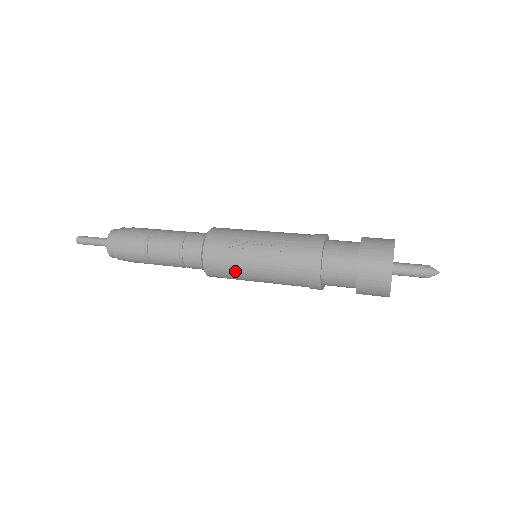
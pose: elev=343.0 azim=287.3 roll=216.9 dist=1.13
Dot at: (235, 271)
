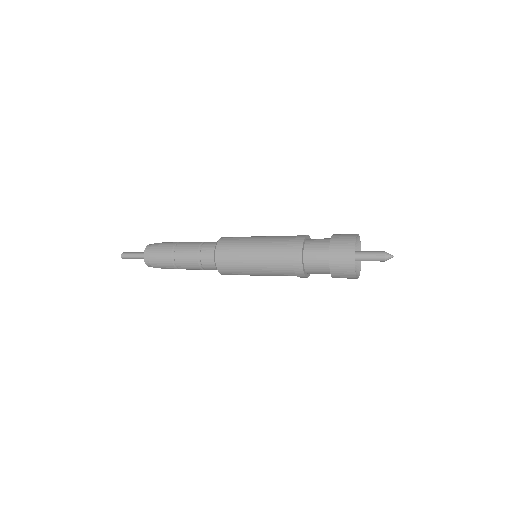
Dot at: (240, 245)
